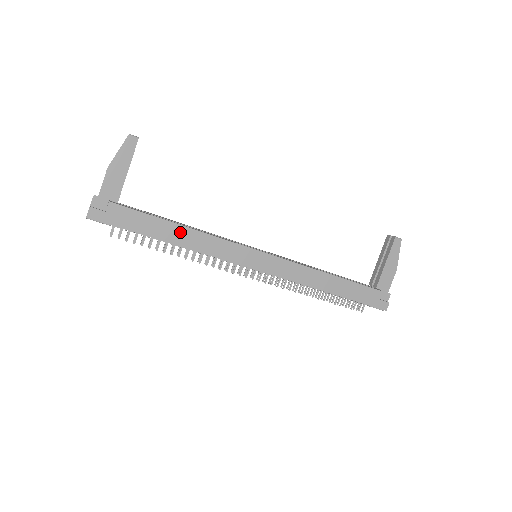
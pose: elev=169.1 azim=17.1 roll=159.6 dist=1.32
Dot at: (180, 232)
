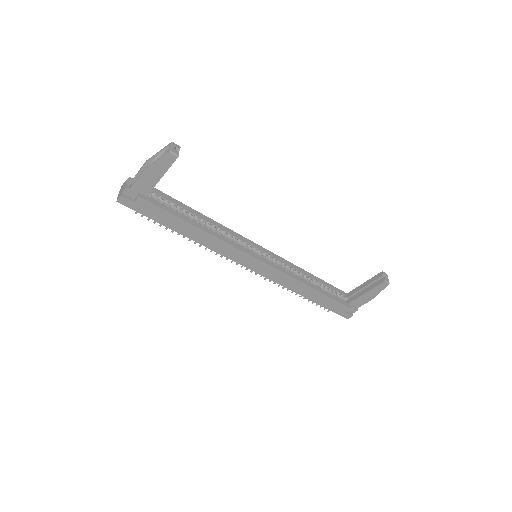
Dot at: (194, 231)
